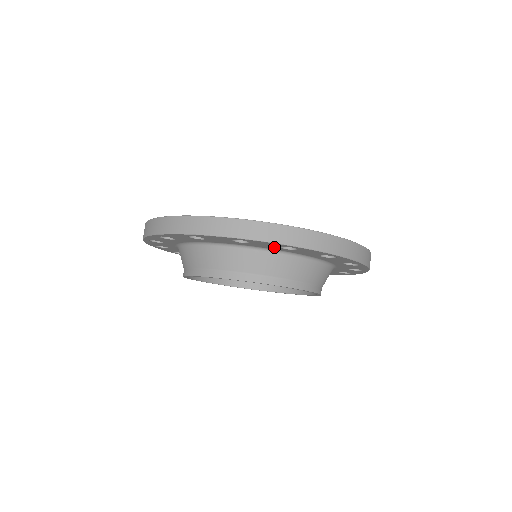
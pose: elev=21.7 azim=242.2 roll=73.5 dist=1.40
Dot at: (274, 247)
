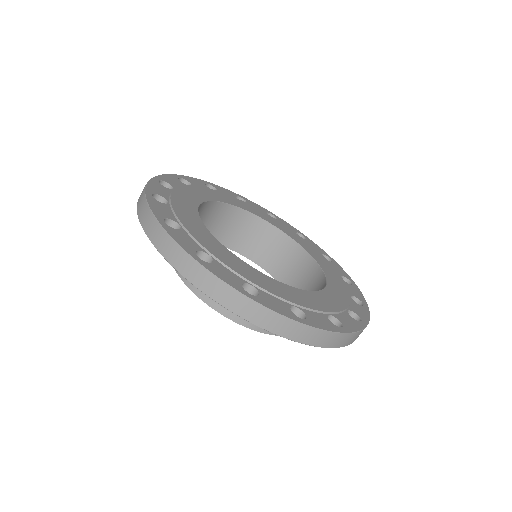
Dot at: occluded
